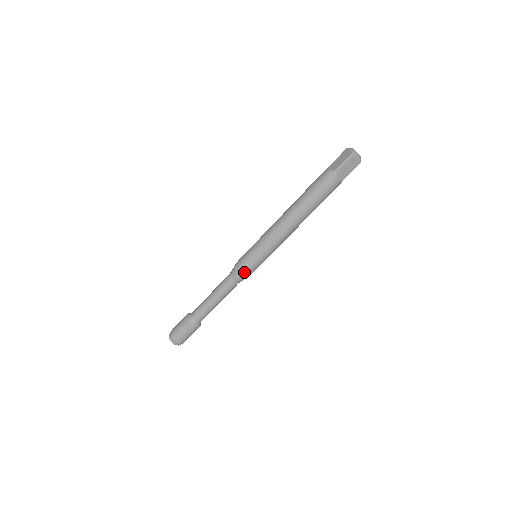
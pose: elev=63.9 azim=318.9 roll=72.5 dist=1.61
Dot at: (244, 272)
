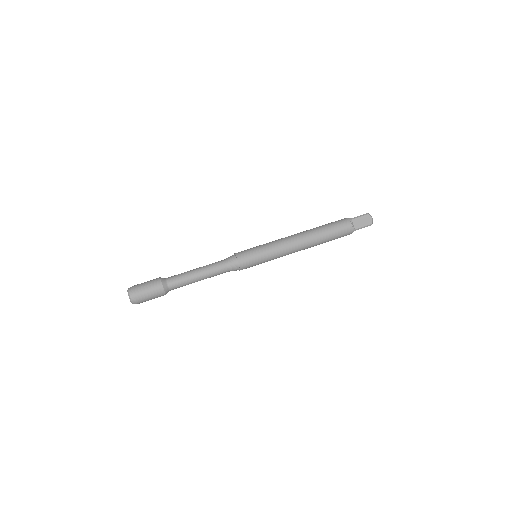
Dot at: (241, 258)
